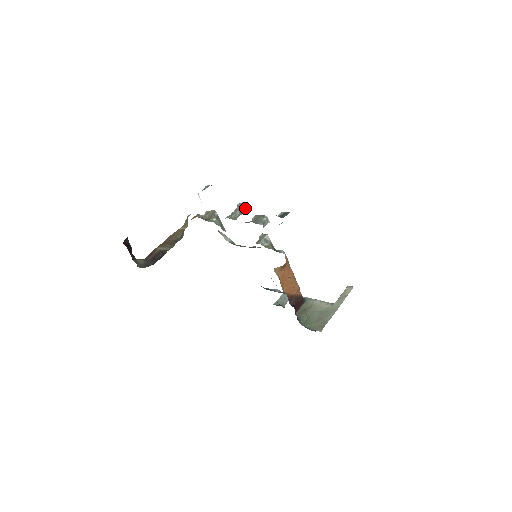
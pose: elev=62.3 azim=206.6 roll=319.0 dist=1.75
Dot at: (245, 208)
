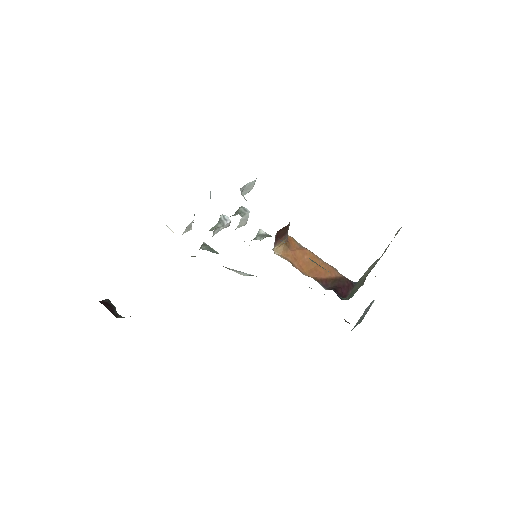
Dot at: (226, 218)
